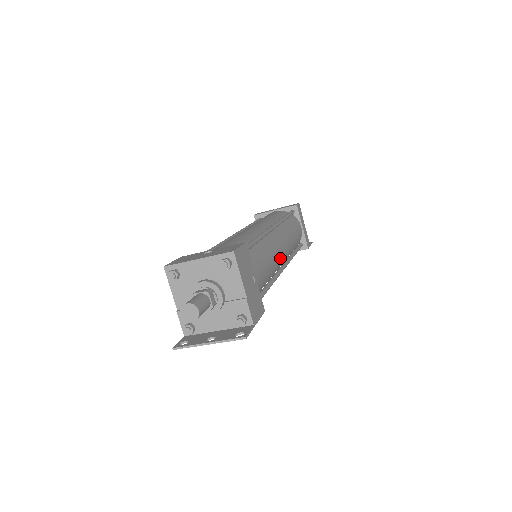
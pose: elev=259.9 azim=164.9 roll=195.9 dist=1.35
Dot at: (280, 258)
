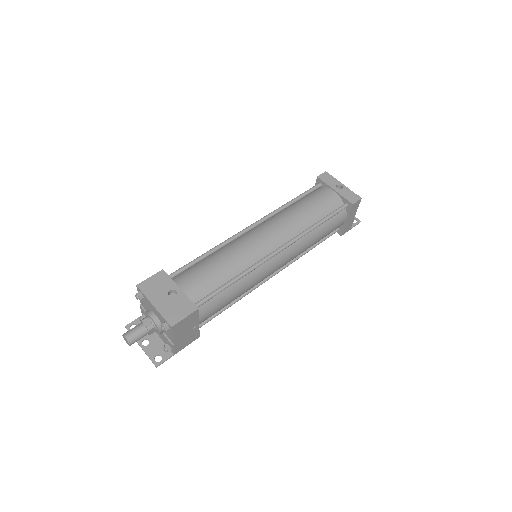
Dot at: occluded
